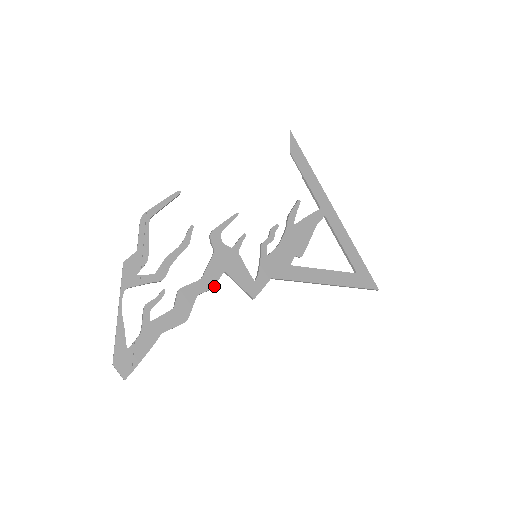
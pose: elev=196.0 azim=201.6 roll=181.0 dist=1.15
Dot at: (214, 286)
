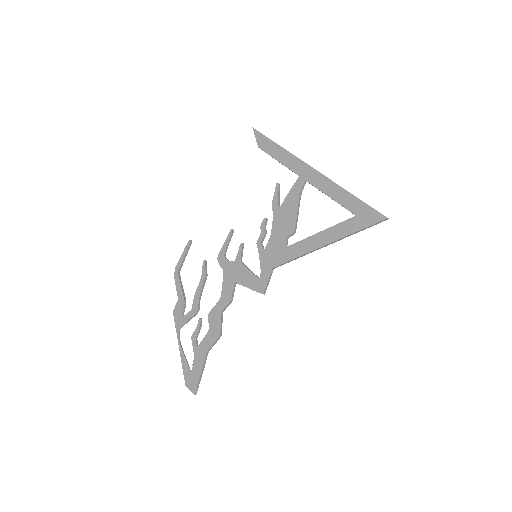
Dot at: (231, 299)
